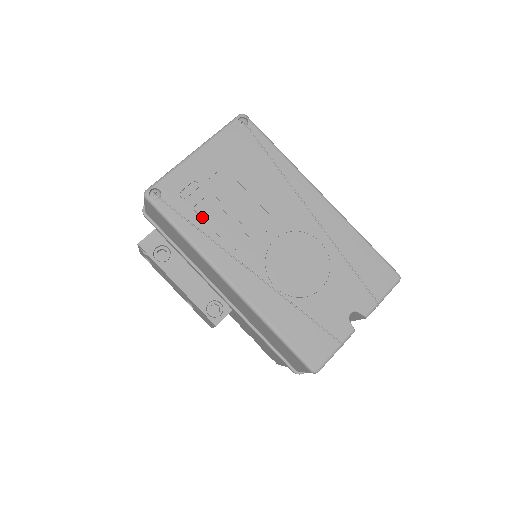
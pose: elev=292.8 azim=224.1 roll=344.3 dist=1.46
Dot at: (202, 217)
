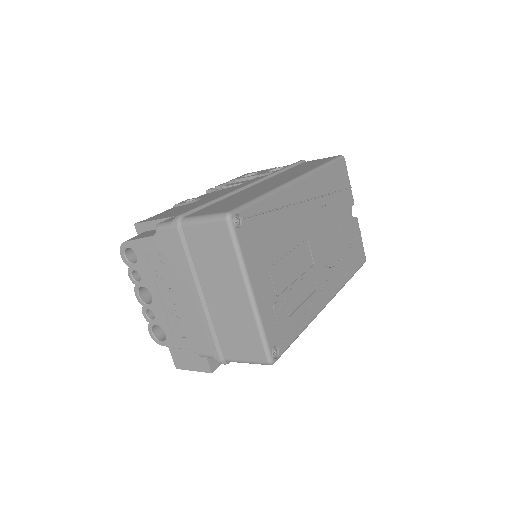
Dot at: (295, 310)
